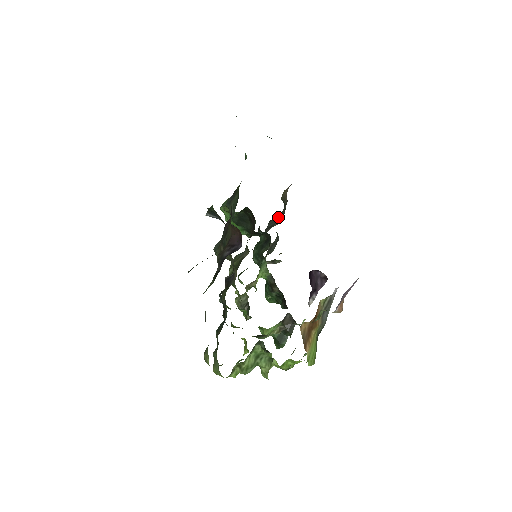
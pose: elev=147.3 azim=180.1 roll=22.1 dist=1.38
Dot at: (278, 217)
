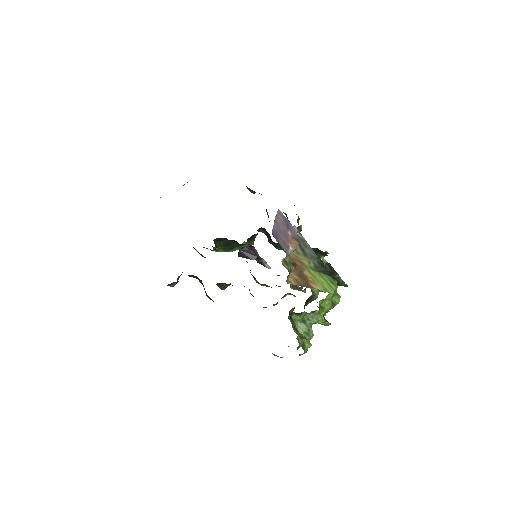
Dot at: occluded
